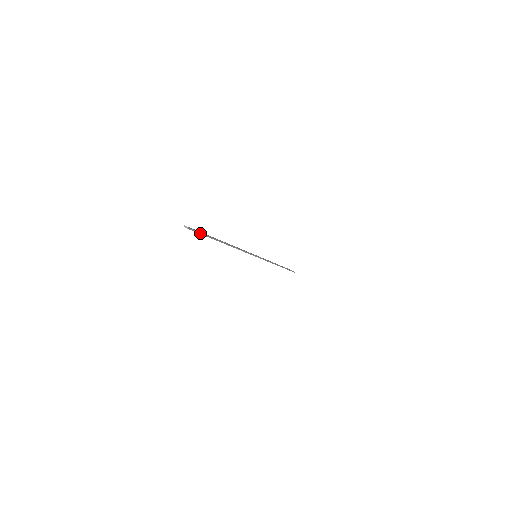
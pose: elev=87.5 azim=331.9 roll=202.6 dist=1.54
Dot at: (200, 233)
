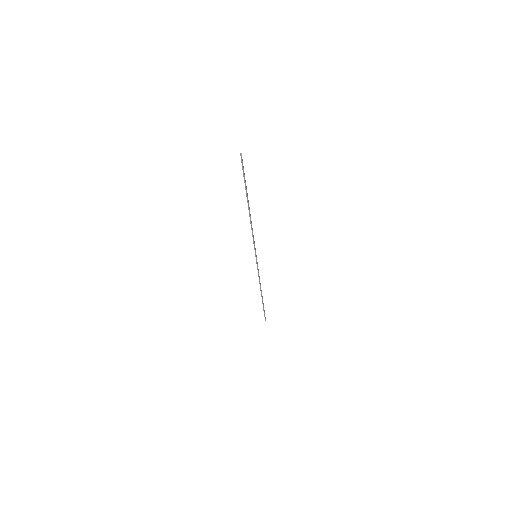
Dot at: occluded
